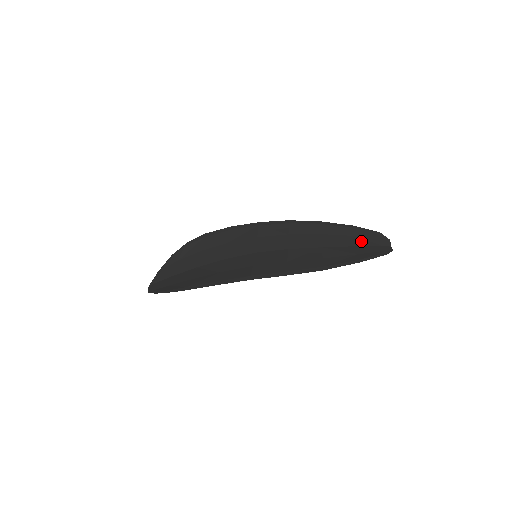
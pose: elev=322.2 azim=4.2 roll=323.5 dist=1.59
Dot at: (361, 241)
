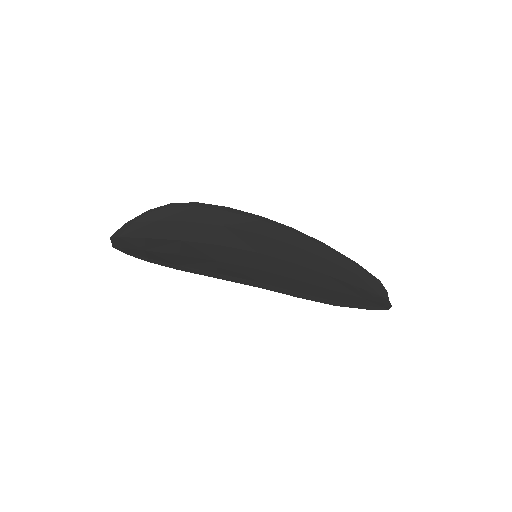
Dot at: (363, 283)
